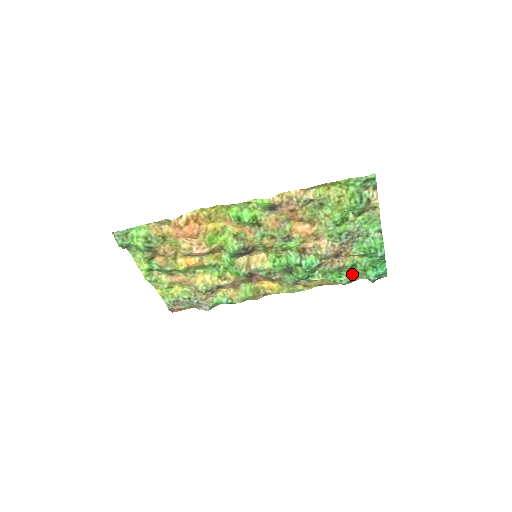
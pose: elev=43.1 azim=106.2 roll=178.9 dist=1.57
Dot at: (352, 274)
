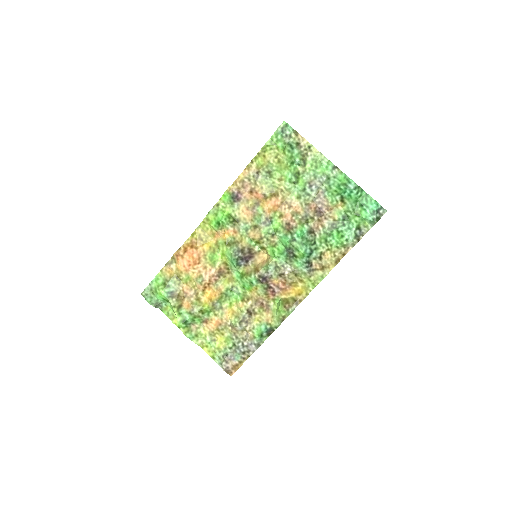
Dot at: (351, 227)
